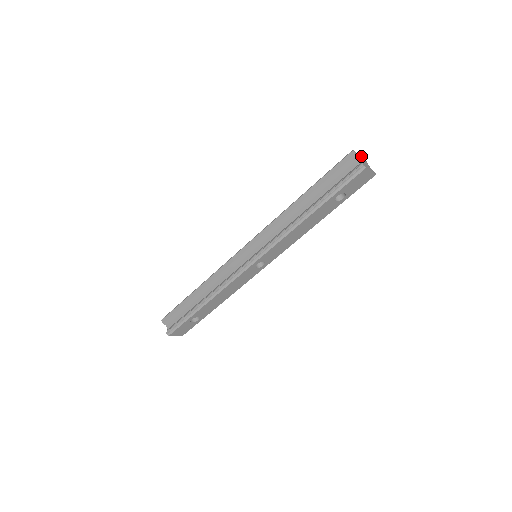
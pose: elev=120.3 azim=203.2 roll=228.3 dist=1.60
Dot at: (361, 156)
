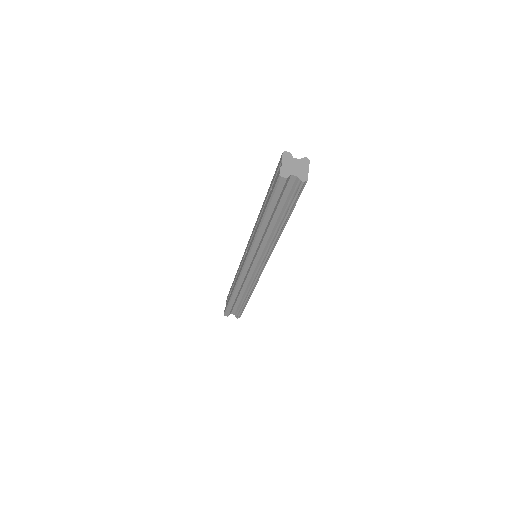
Dot at: (282, 158)
